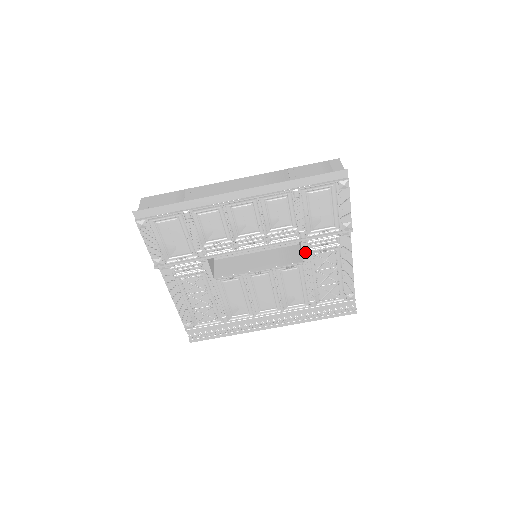
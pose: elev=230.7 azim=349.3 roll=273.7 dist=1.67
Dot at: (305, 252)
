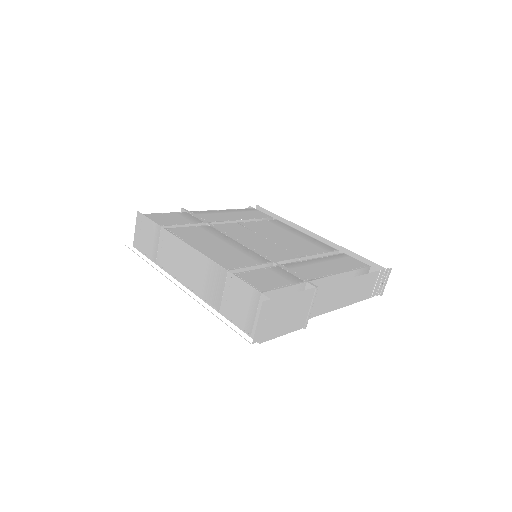
Dot at: occluded
